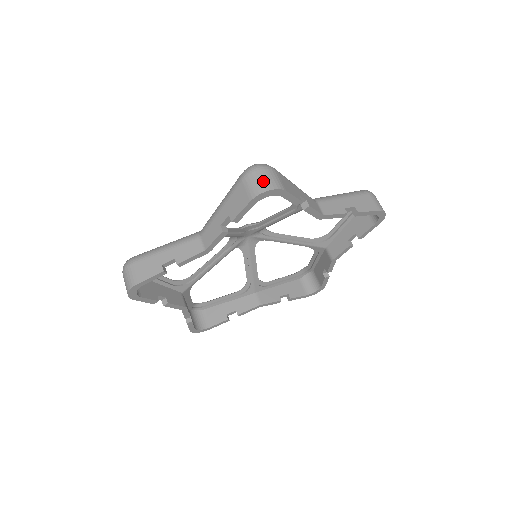
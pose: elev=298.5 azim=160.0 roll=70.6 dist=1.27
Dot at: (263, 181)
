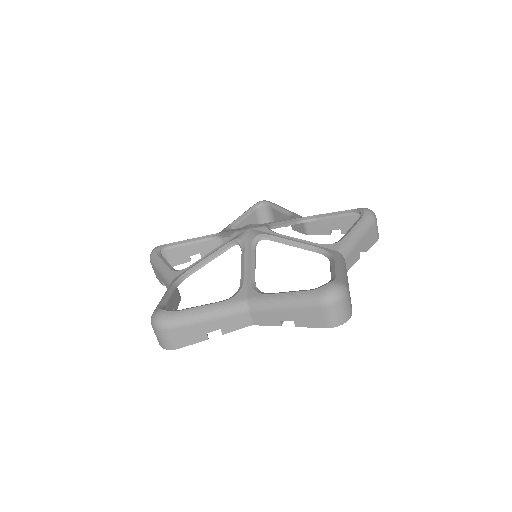
Dot at: (159, 340)
